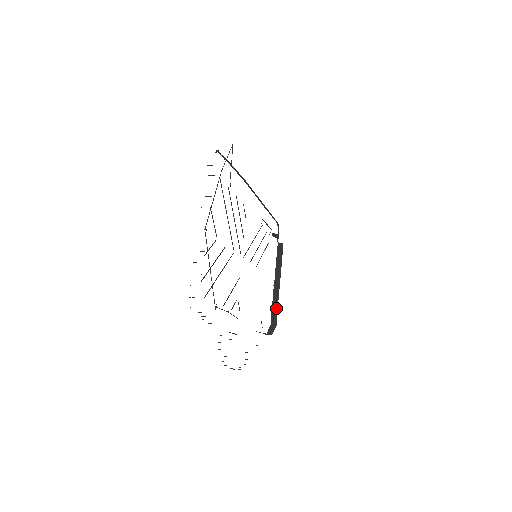
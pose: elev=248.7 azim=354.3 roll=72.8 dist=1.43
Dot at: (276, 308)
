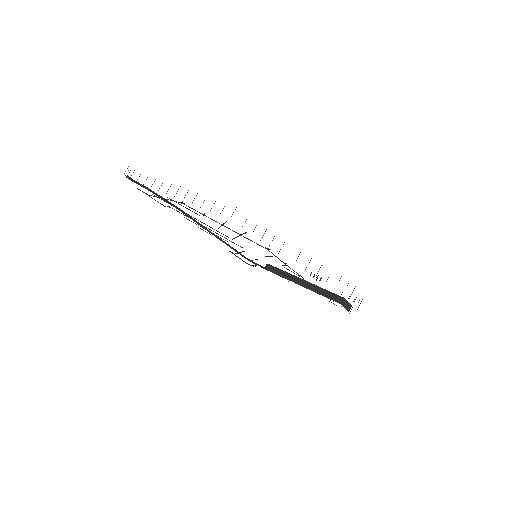
Dot at: (326, 292)
